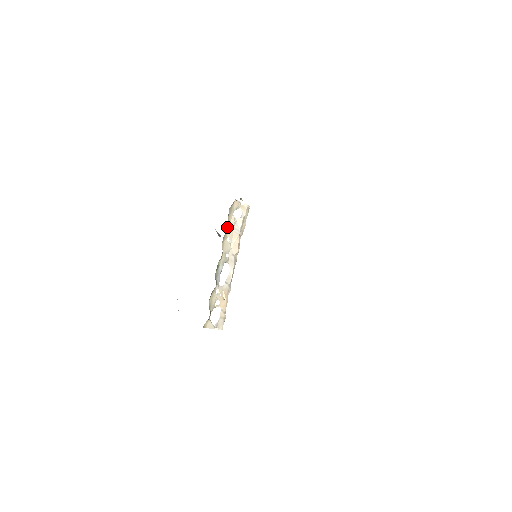
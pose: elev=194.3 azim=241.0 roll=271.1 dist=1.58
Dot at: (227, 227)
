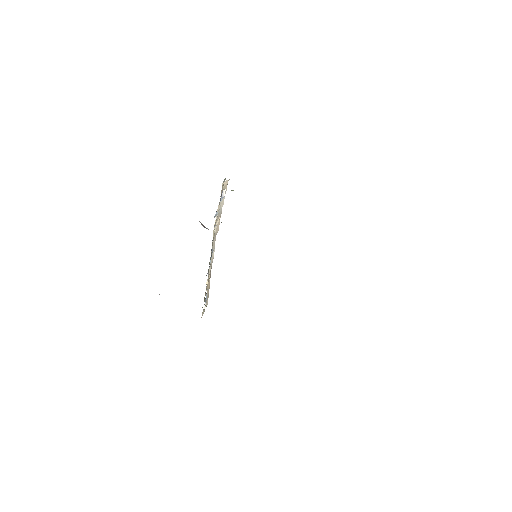
Dot at: occluded
